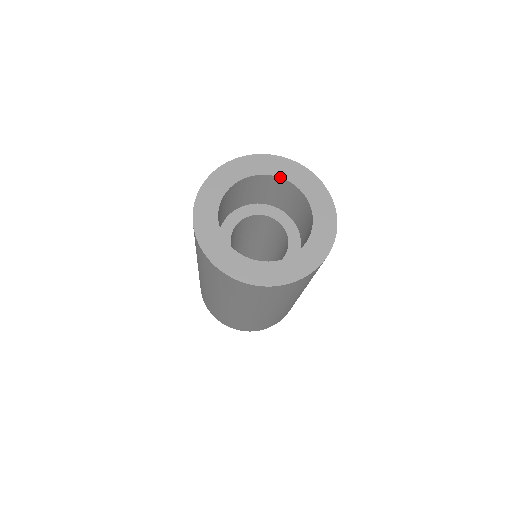
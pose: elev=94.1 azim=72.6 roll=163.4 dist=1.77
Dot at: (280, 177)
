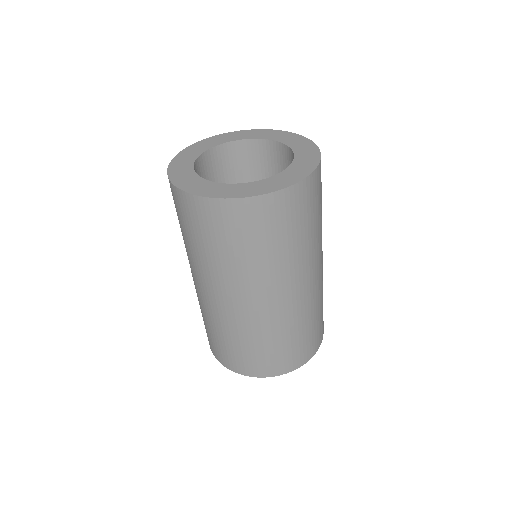
Dot at: (243, 139)
